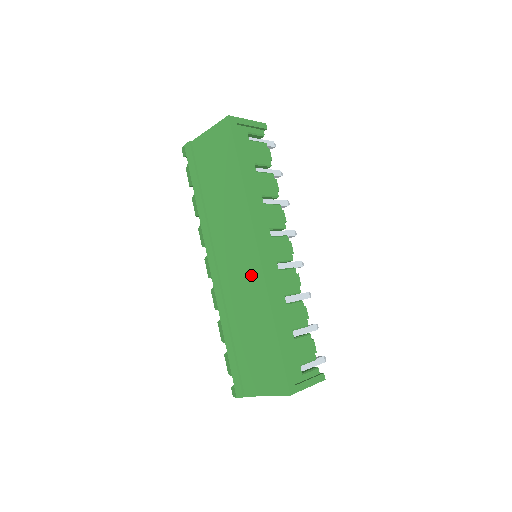
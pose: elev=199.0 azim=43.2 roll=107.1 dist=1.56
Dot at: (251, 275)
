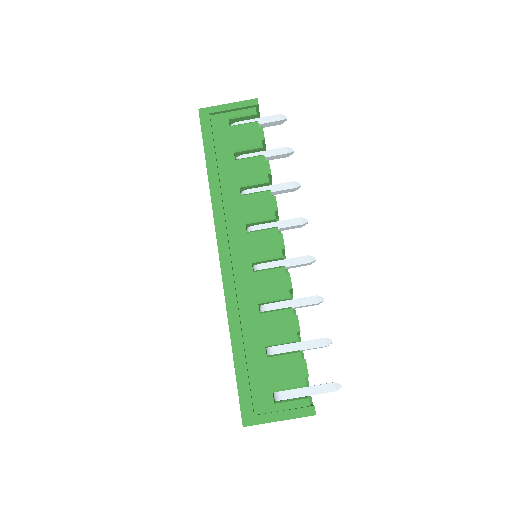
Dot at: occluded
